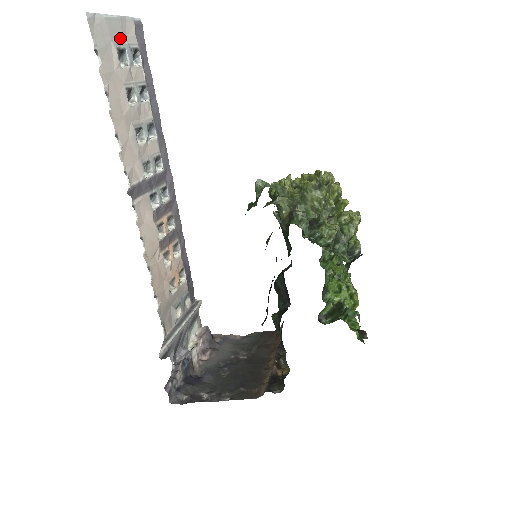
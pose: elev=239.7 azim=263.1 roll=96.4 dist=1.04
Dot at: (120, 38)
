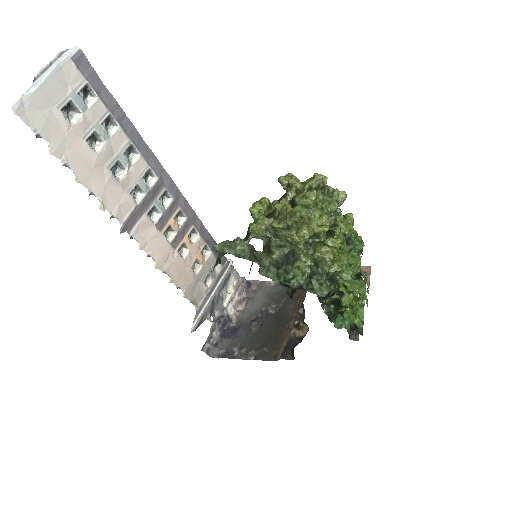
Dot at: (61, 94)
